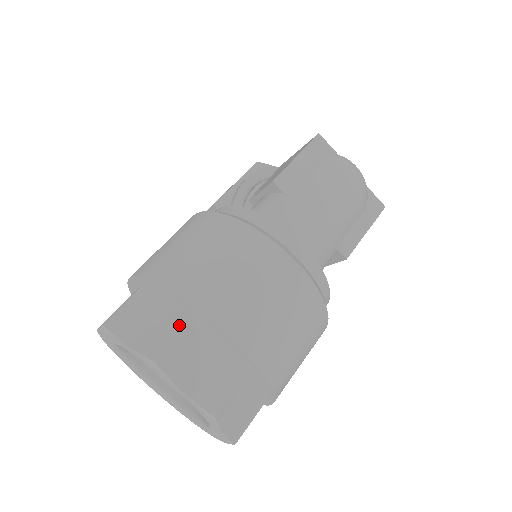
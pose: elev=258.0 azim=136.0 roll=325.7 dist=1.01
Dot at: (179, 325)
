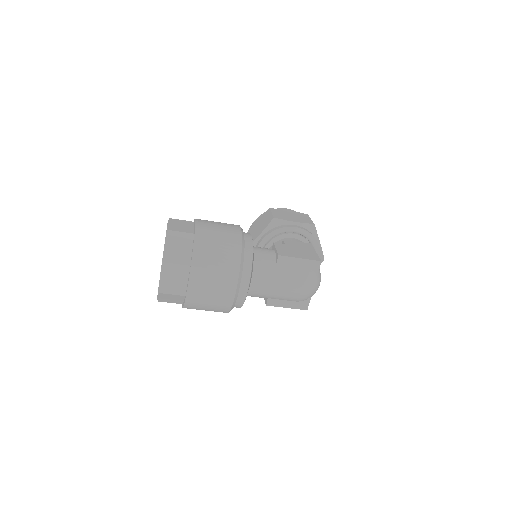
Dot at: (182, 262)
